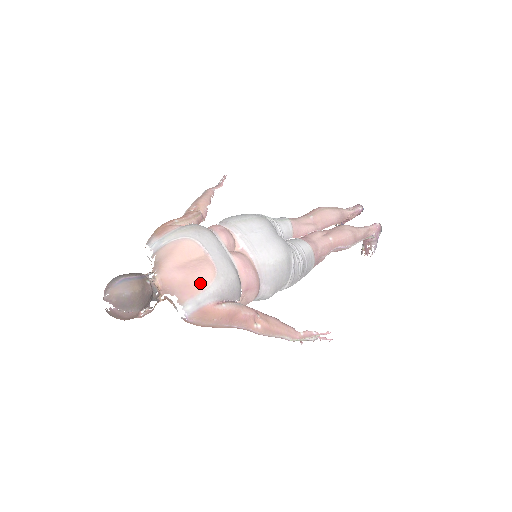
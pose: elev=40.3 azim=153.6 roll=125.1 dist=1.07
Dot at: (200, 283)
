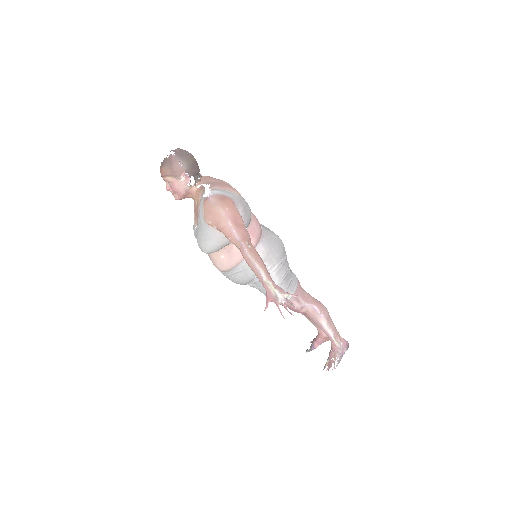
Dot at: (231, 188)
